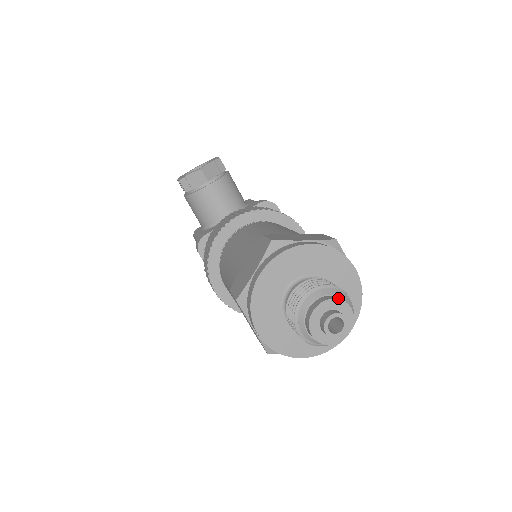
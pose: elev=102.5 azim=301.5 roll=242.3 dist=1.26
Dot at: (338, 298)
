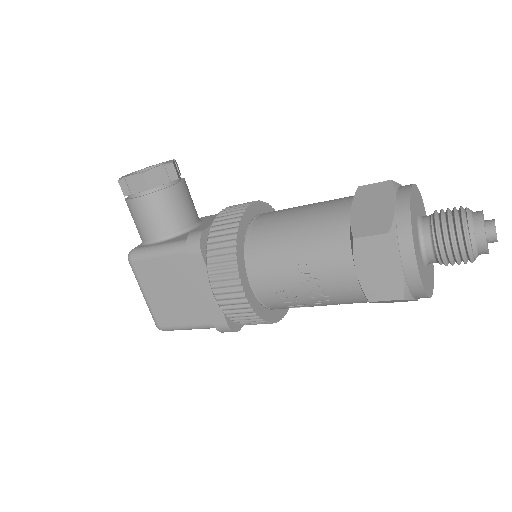
Dot at: occluded
